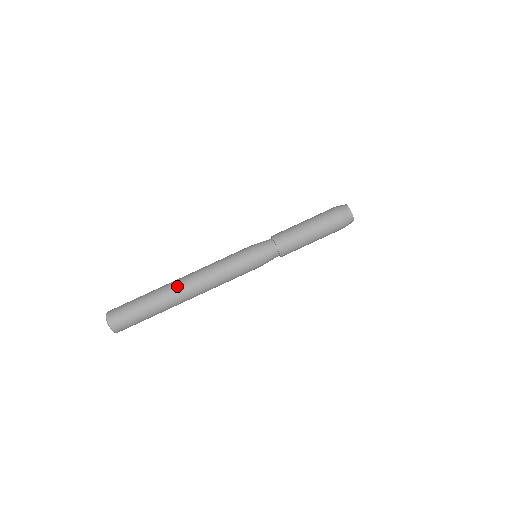
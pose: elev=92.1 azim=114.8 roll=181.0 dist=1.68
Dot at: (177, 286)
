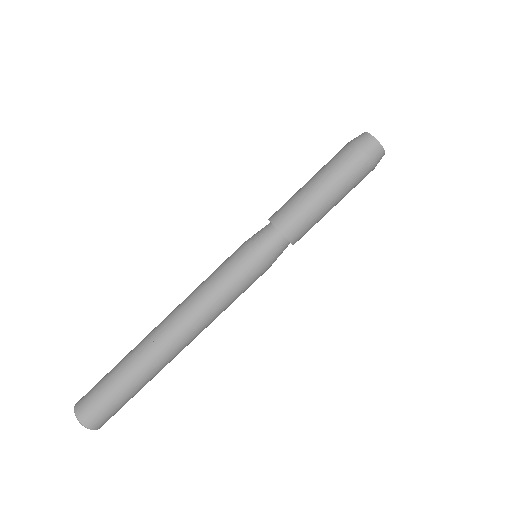
Dot at: (154, 334)
